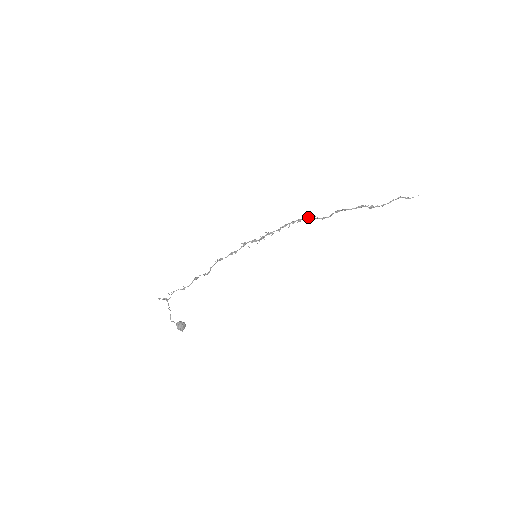
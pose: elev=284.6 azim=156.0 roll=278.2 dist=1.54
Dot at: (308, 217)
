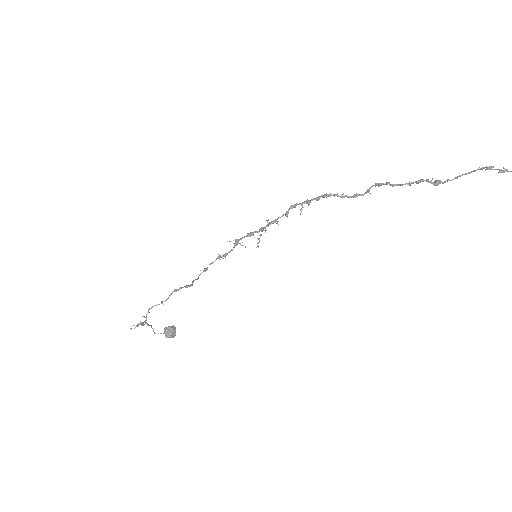
Dot at: (331, 195)
